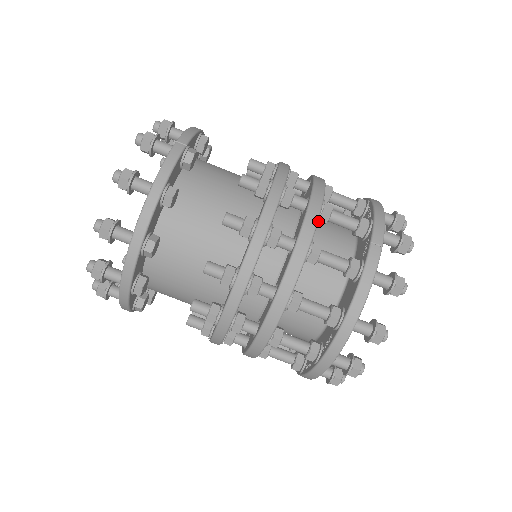
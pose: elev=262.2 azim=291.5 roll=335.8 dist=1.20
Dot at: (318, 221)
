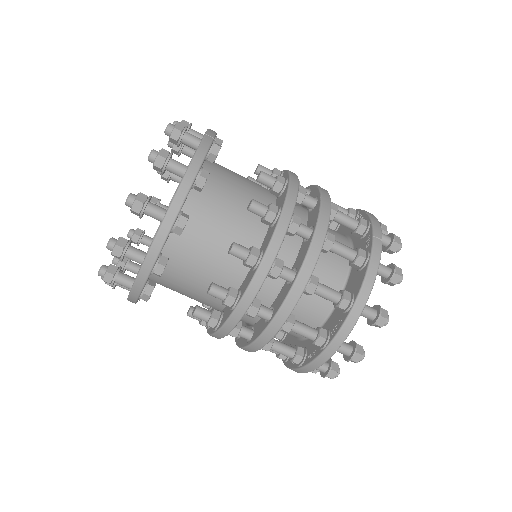
Dot at: occluded
